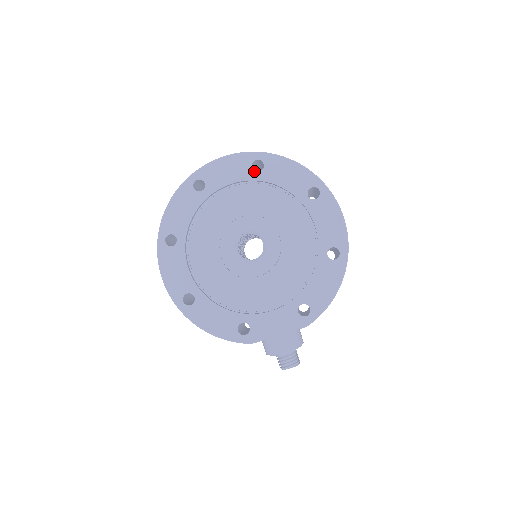
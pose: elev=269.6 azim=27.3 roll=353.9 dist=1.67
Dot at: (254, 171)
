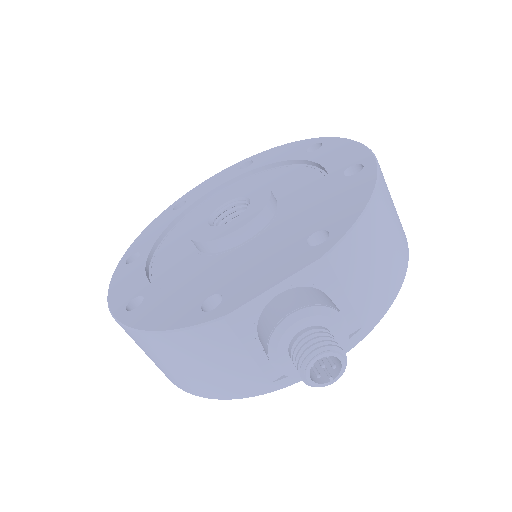
Dot at: (242, 169)
